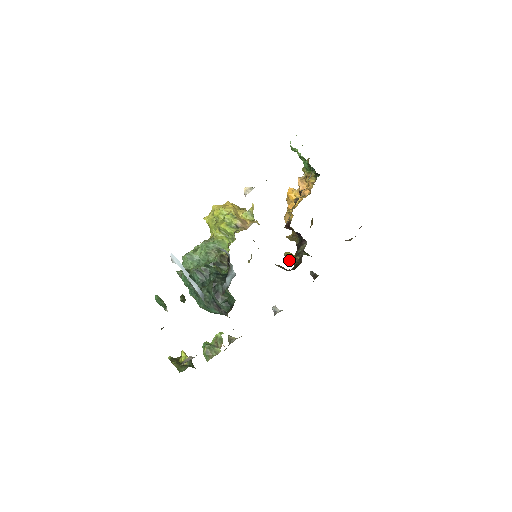
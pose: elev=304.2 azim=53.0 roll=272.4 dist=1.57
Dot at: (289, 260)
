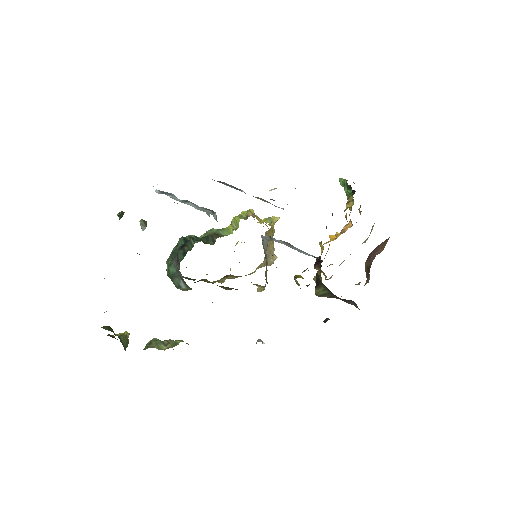
Dot at: (295, 278)
